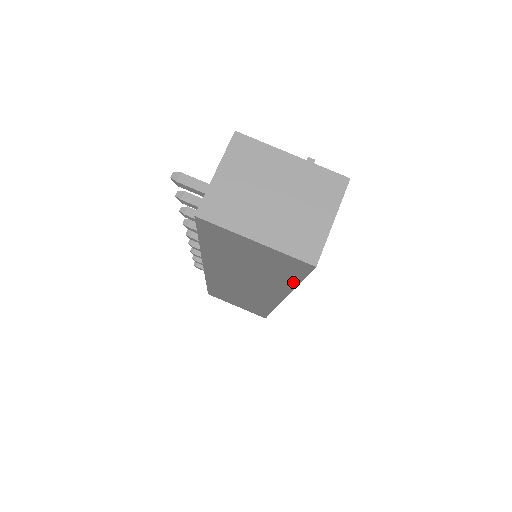
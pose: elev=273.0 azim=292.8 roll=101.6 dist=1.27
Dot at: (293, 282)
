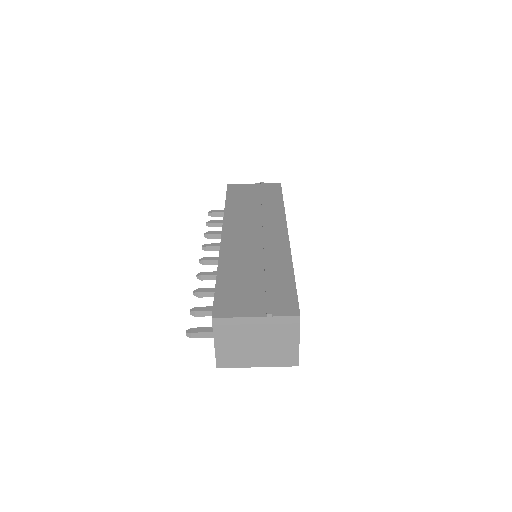
Dot at: occluded
